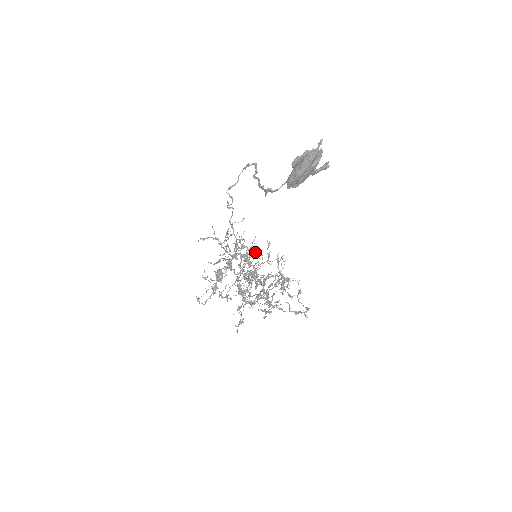
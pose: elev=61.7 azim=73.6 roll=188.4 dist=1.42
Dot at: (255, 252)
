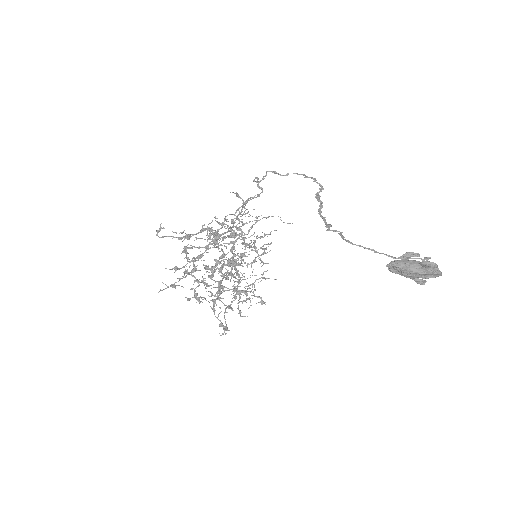
Dot at: (248, 247)
